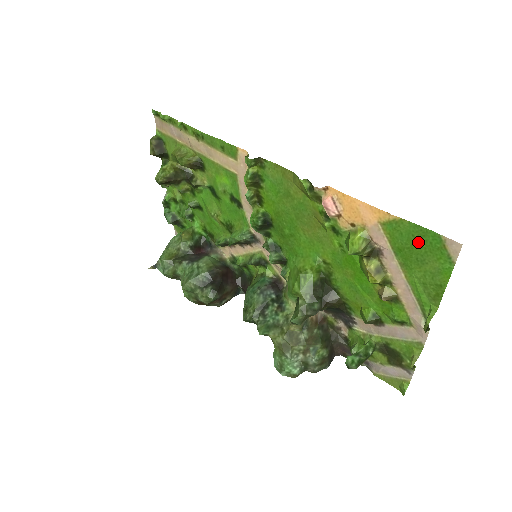
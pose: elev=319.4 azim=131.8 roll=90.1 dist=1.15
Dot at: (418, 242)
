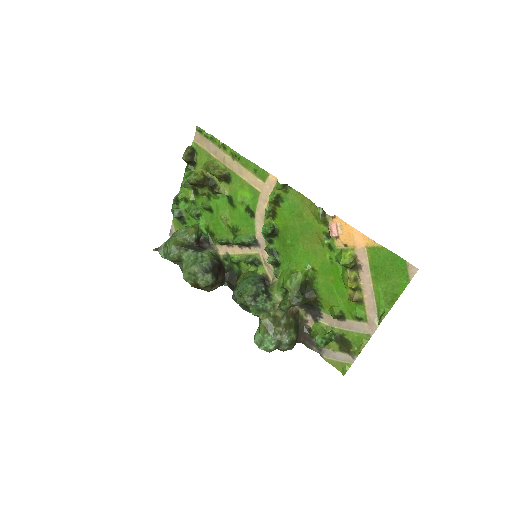
Dot at: (390, 264)
